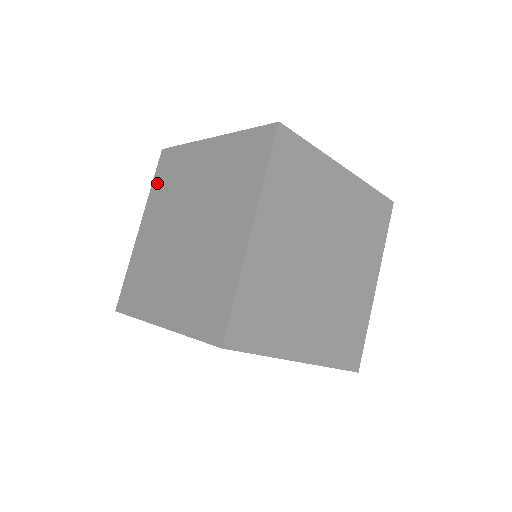
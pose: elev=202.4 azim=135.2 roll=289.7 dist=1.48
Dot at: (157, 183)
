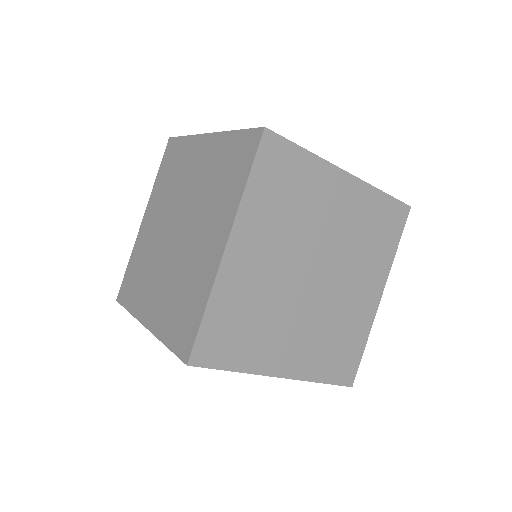
Dot at: (161, 174)
